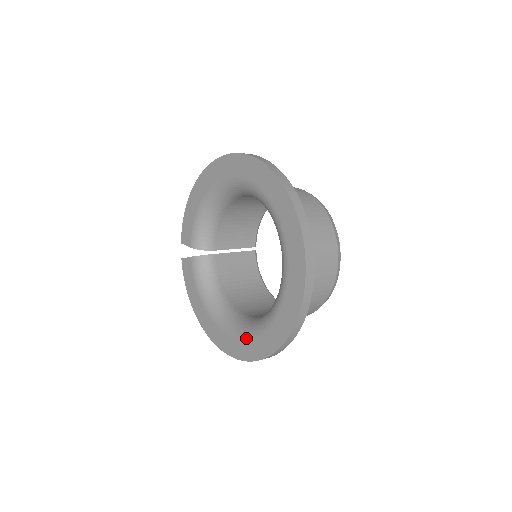
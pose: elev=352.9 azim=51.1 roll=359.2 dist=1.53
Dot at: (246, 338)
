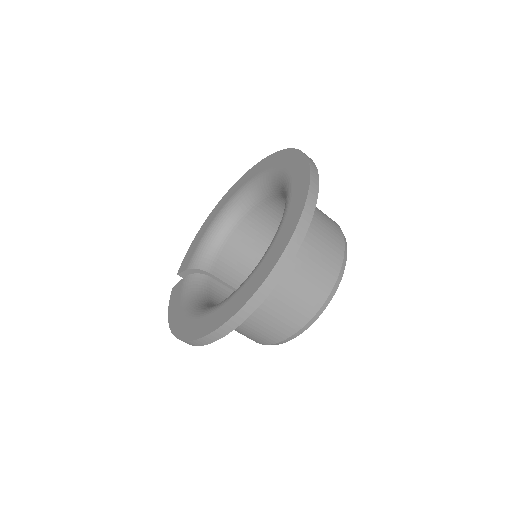
Dot at: (229, 298)
